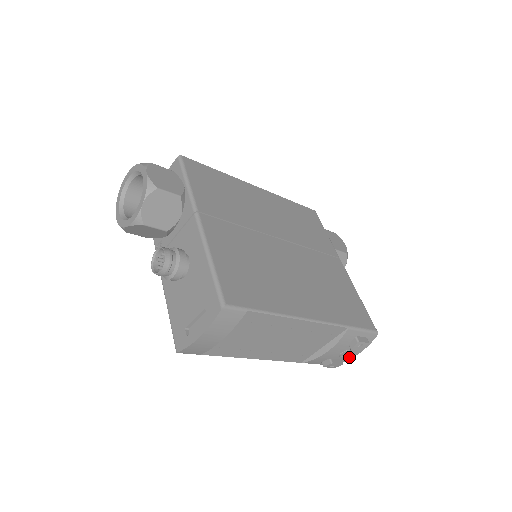
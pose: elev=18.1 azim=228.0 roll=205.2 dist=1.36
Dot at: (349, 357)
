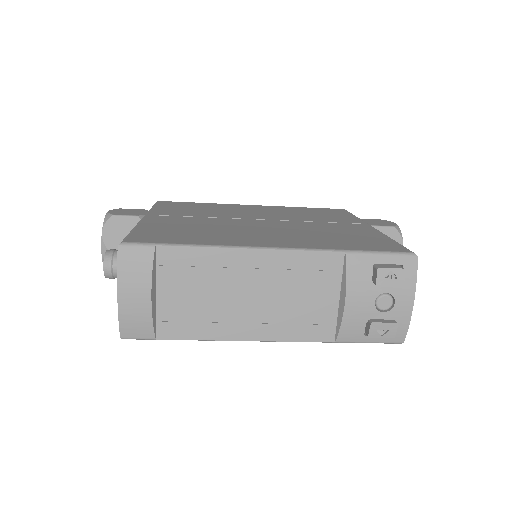
Dot at: (403, 312)
